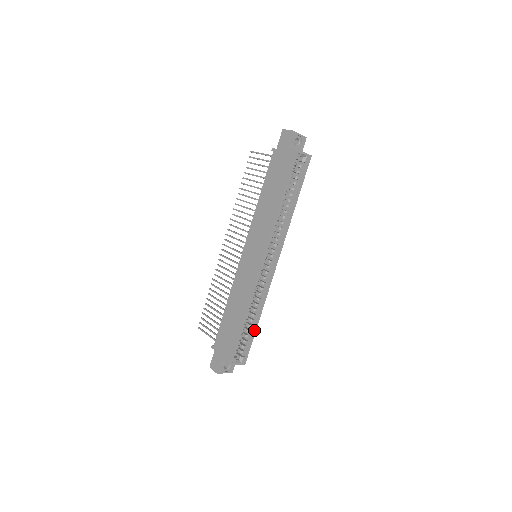
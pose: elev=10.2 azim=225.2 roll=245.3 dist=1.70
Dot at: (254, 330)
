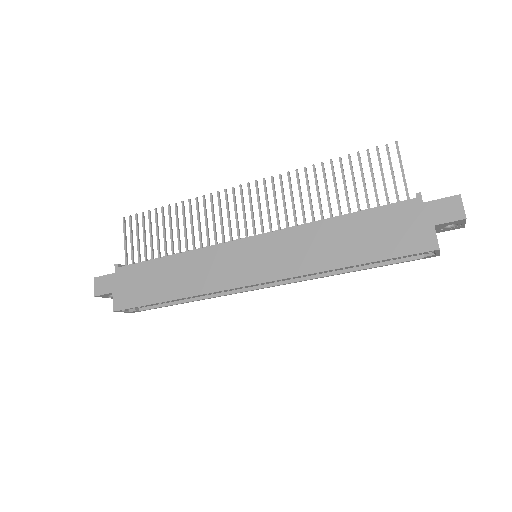
Dot at: (173, 304)
